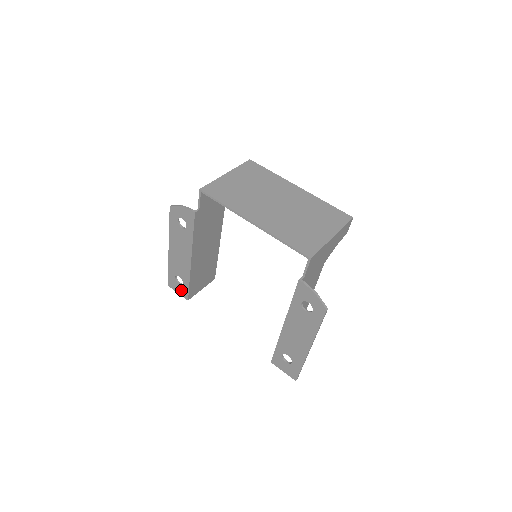
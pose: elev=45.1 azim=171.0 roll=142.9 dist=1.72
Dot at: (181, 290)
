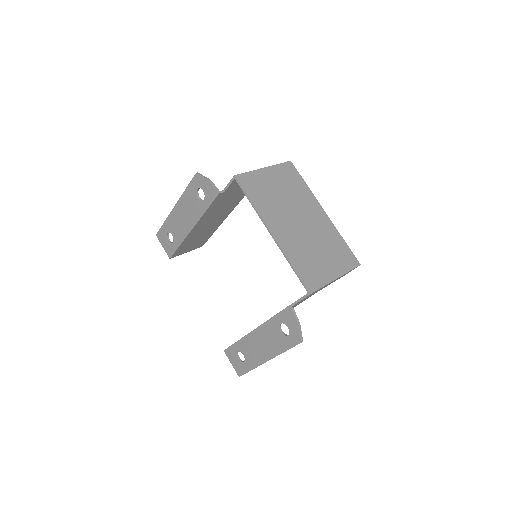
Dot at: (168, 247)
